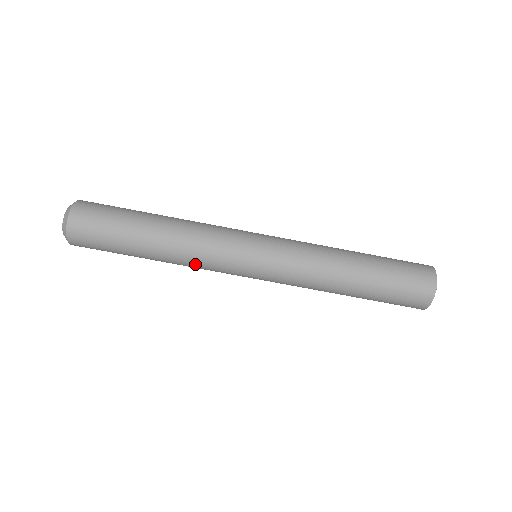
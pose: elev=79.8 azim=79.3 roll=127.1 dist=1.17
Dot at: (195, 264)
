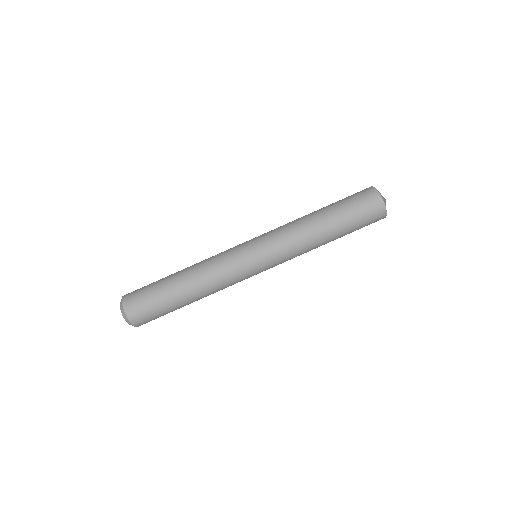
Dot at: (220, 285)
